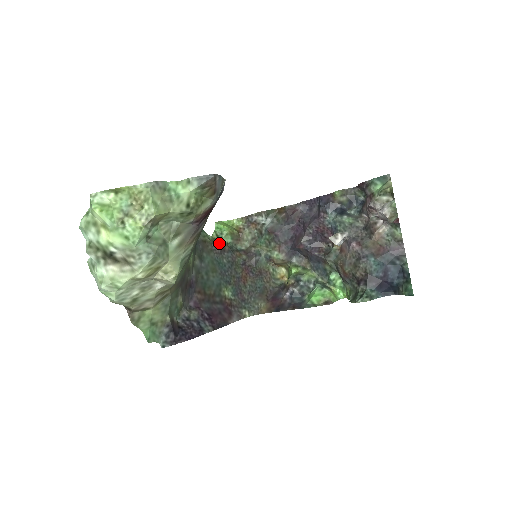
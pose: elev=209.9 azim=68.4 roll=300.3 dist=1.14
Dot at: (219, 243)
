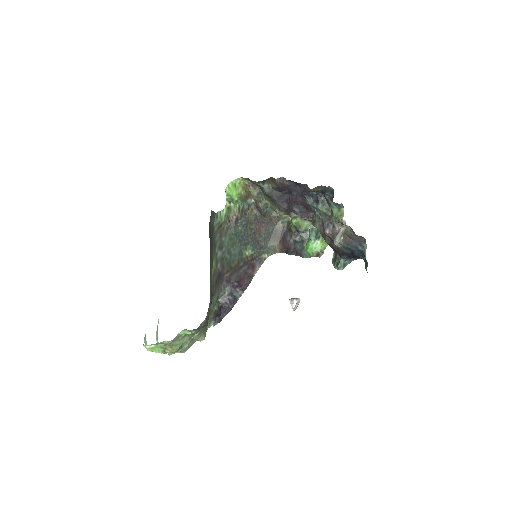
Dot at: (232, 215)
